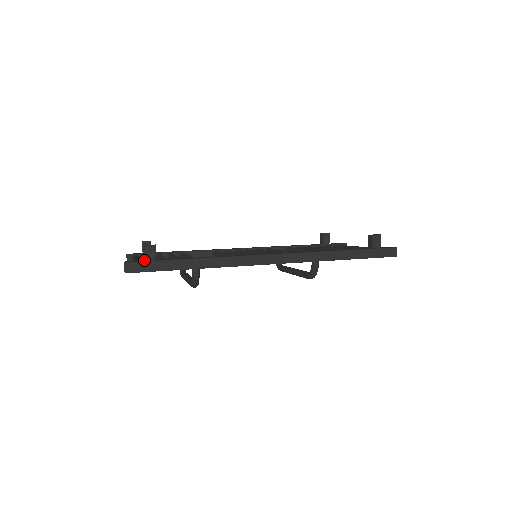
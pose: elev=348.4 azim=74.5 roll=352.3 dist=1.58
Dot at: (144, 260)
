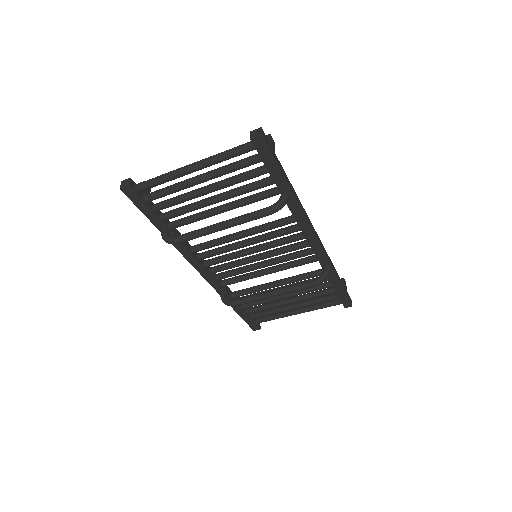
Dot at: occluded
